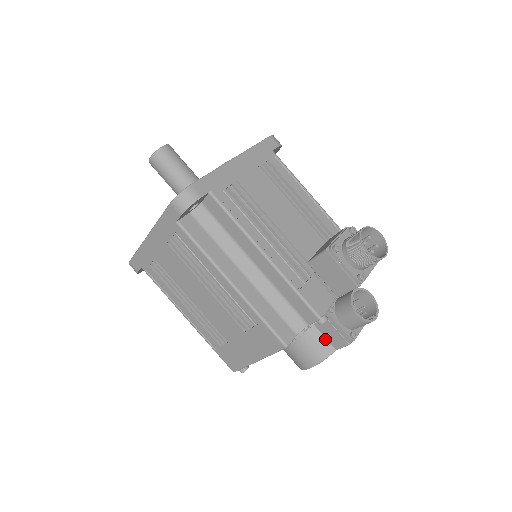
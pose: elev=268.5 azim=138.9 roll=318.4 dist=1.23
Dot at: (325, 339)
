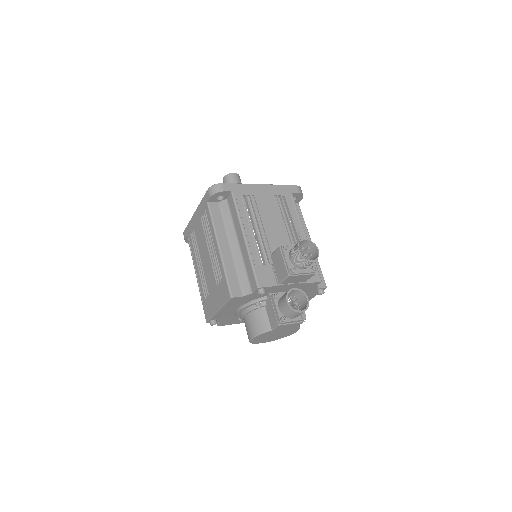
Dot at: (268, 319)
